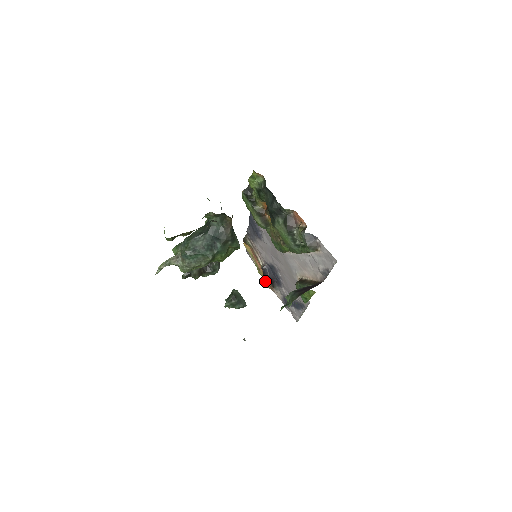
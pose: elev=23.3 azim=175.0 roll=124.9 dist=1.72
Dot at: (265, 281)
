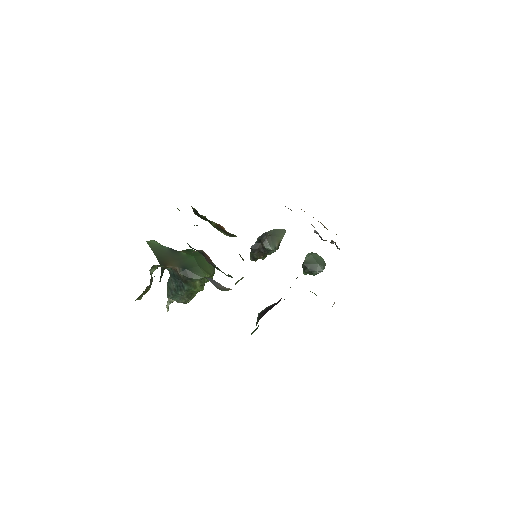
Dot at: (331, 240)
